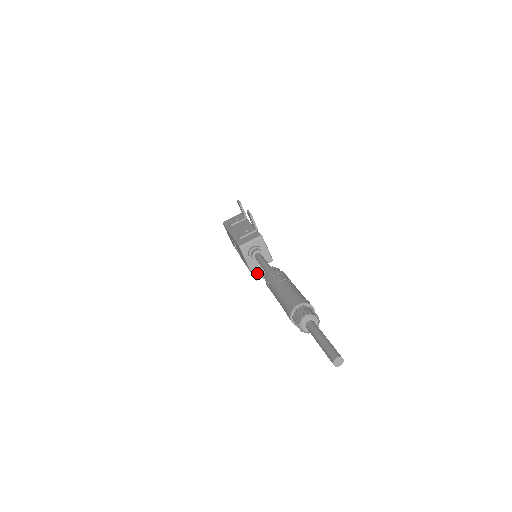
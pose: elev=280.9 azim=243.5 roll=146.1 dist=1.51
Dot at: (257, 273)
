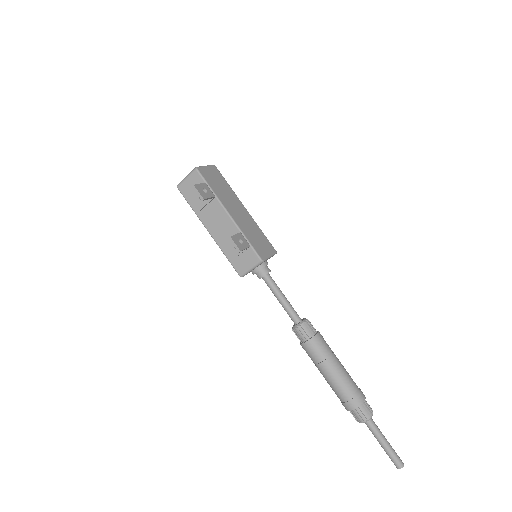
Dot at: occluded
